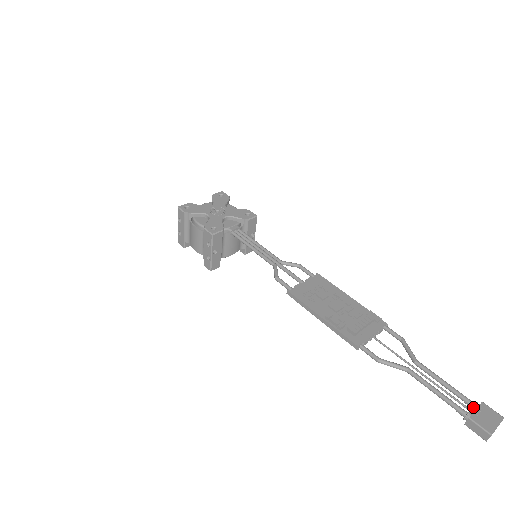
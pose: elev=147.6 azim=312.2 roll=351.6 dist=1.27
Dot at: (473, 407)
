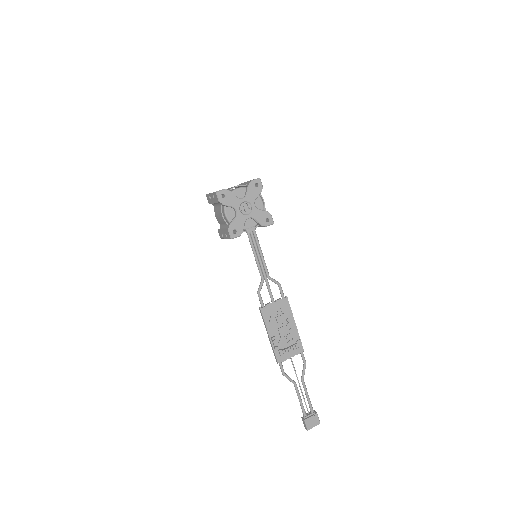
Dot at: (311, 414)
